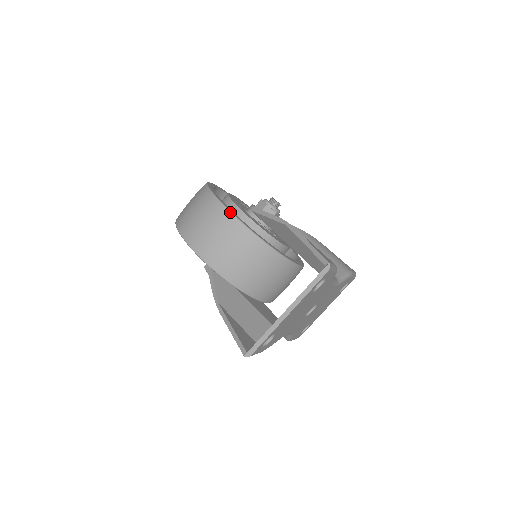
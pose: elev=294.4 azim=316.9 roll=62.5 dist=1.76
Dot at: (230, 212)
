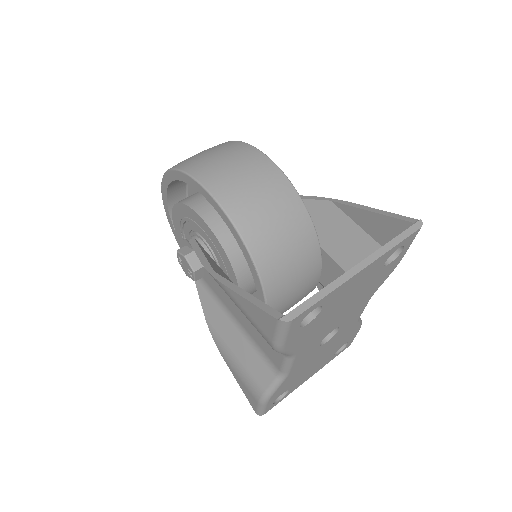
Dot at: (268, 157)
